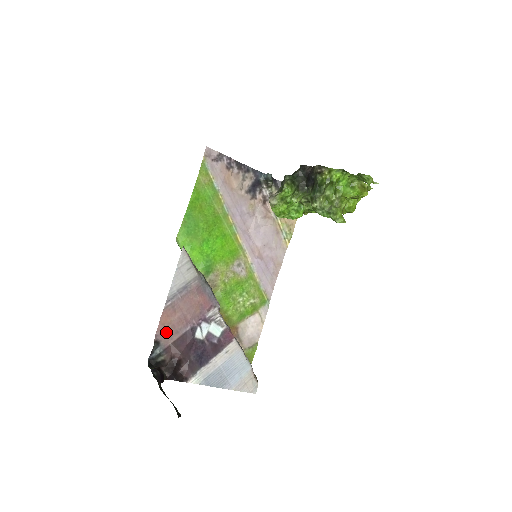
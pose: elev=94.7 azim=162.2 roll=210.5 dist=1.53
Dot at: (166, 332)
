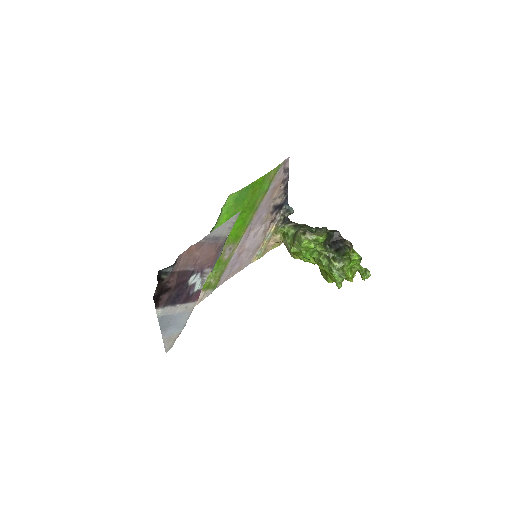
Dot at: (183, 259)
